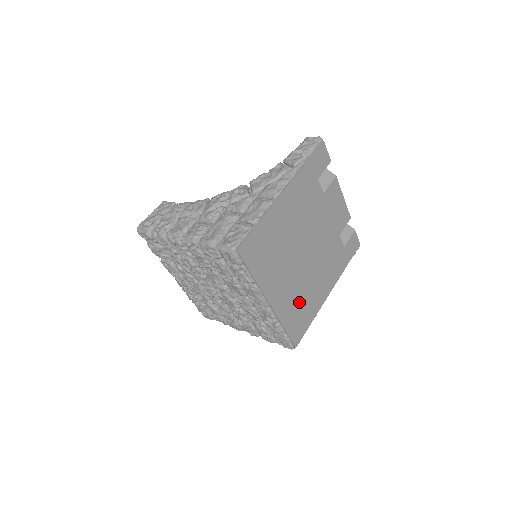
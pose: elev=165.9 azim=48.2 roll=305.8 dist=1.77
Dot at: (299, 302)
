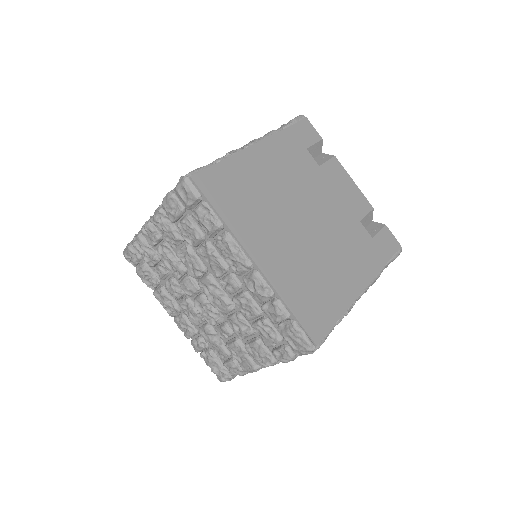
Dot at: (308, 280)
